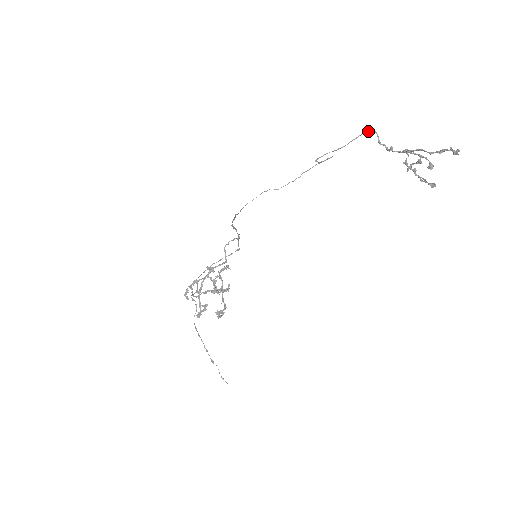
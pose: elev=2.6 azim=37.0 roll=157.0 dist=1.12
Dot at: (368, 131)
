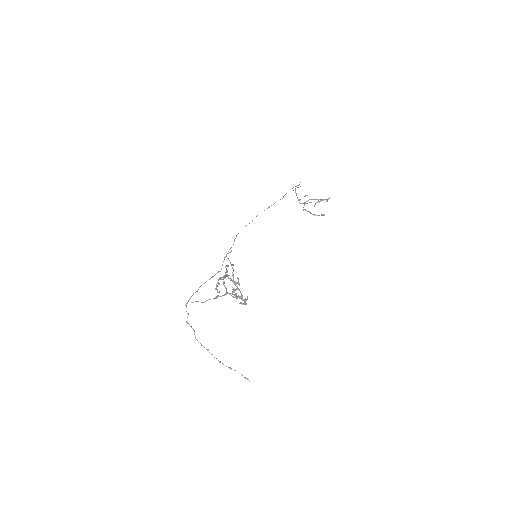
Dot at: occluded
